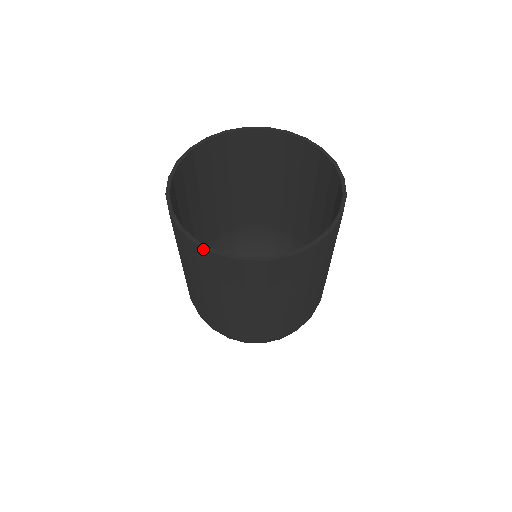
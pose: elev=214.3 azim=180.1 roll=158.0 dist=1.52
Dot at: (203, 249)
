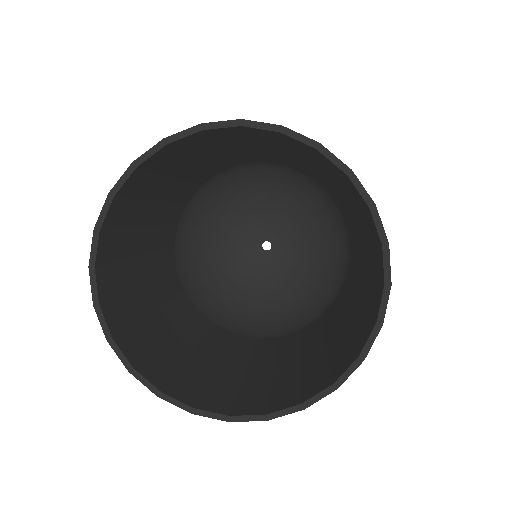
Dot at: (281, 415)
